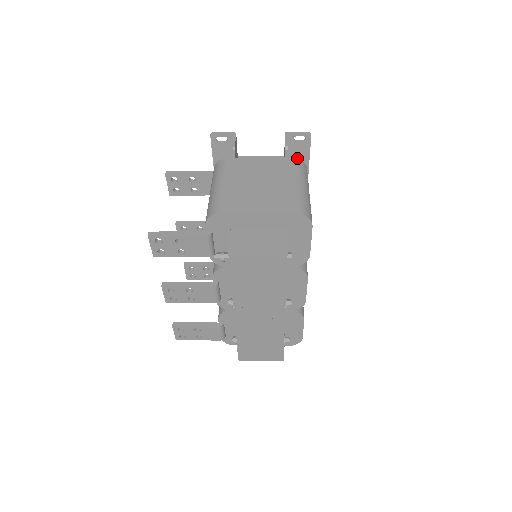
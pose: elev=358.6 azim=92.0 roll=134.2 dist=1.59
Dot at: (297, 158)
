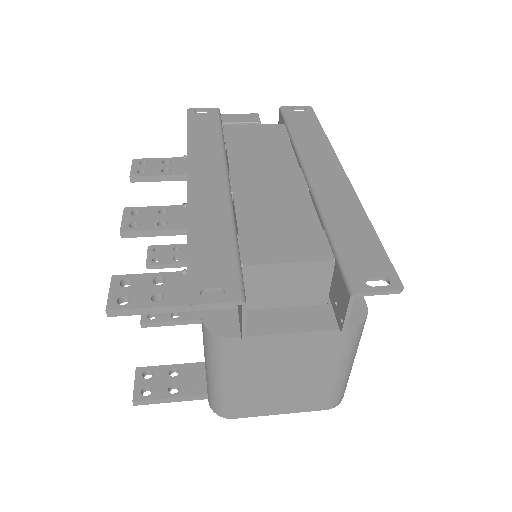
Dot at: (356, 327)
